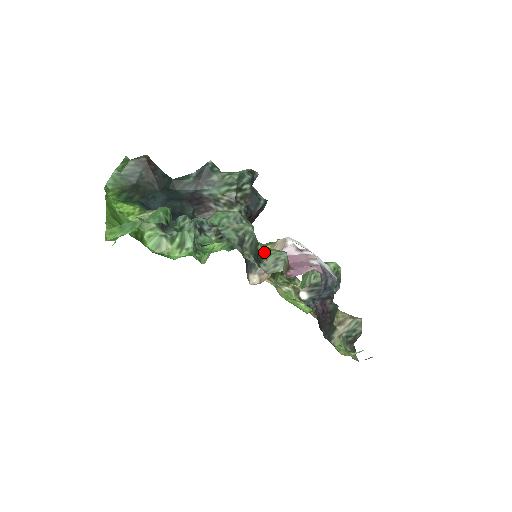
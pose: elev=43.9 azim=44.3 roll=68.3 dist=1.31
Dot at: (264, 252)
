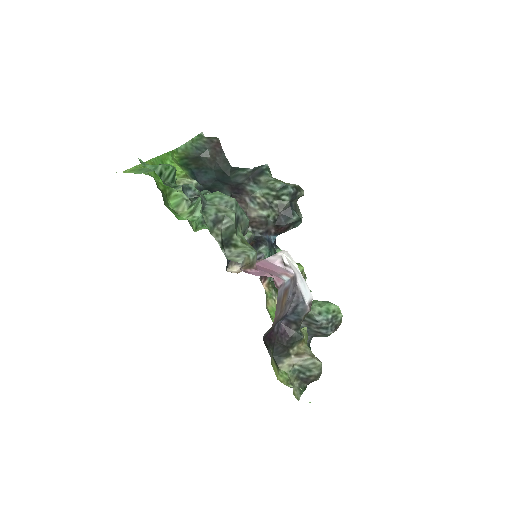
Dot at: (238, 242)
